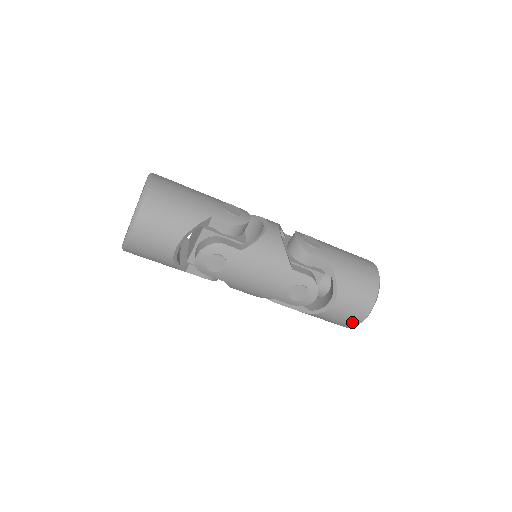
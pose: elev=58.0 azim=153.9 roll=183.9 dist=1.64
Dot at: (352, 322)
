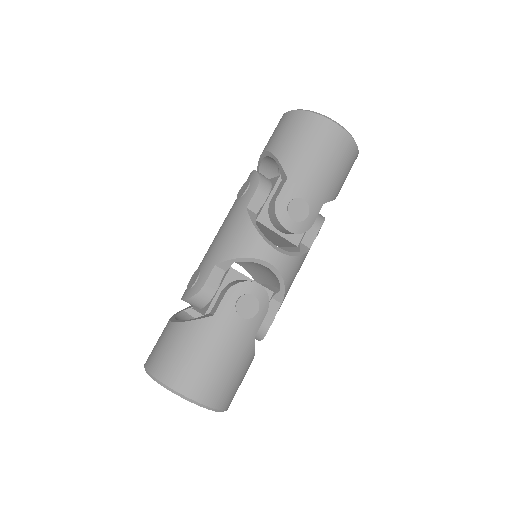
Dot at: occluded
